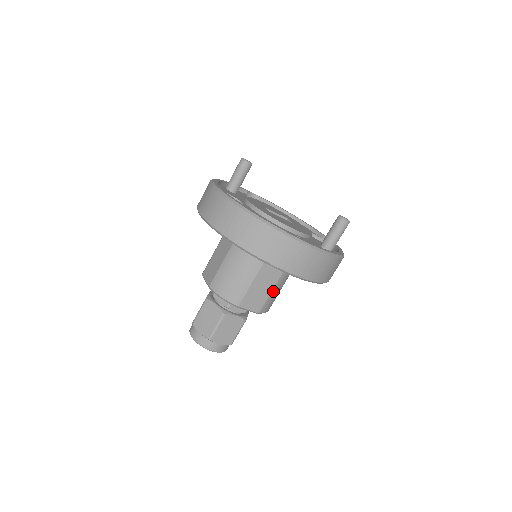
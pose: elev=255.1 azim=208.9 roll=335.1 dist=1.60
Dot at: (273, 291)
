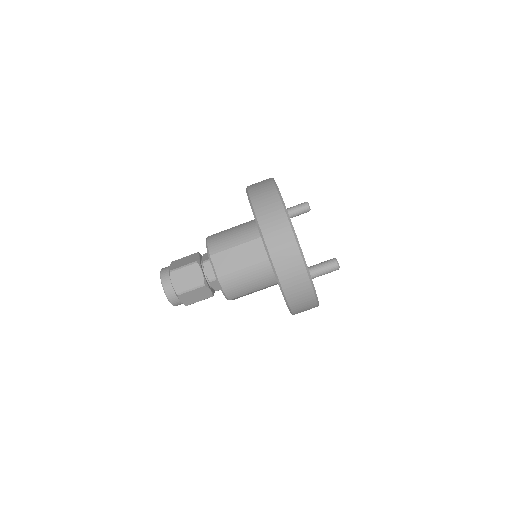
Dot at: (242, 271)
